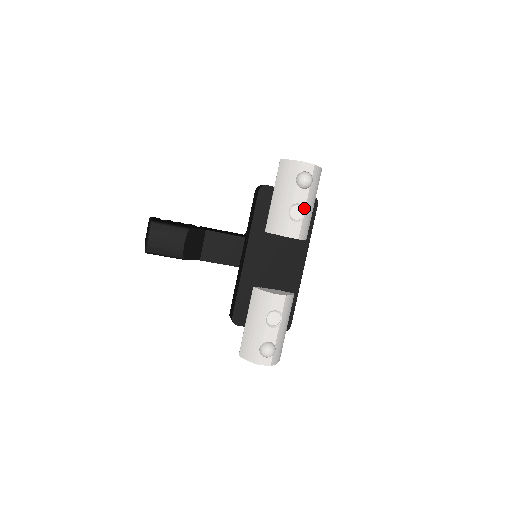
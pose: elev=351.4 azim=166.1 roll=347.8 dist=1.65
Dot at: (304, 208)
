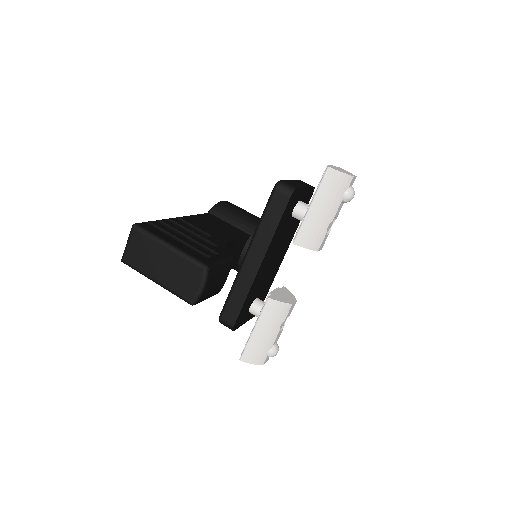
Dot at: occluded
